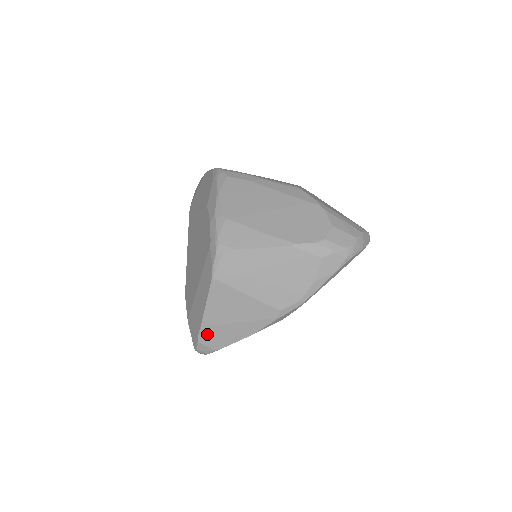
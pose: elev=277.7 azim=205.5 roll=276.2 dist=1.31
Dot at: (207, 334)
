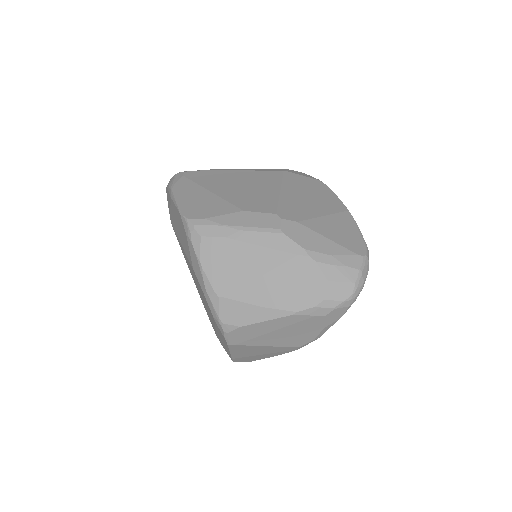
Dot at: (239, 359)
